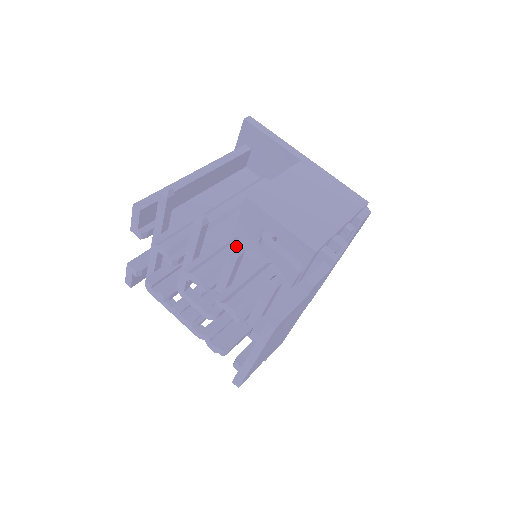
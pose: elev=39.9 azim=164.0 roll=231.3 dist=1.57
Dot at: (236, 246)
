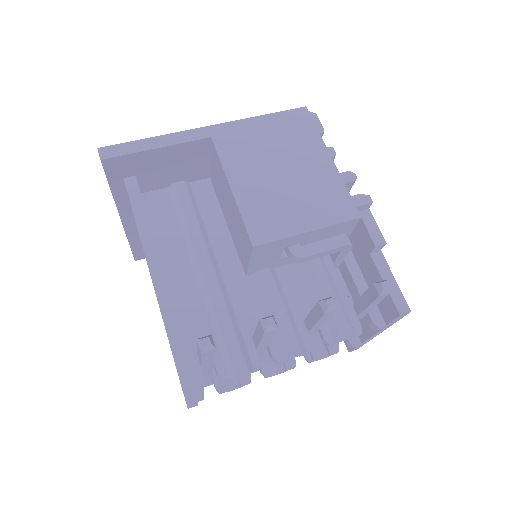
Dot at: (329, 305)
